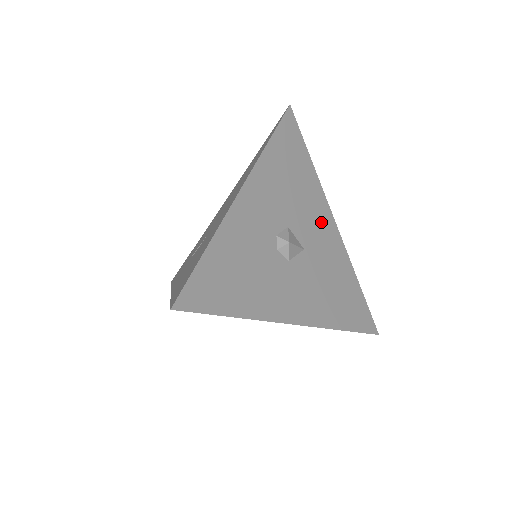
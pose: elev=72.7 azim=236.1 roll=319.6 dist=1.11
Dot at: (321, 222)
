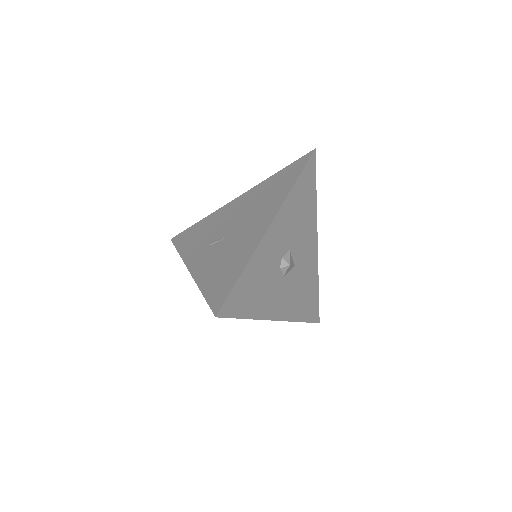
Dot at: (309, 244)
